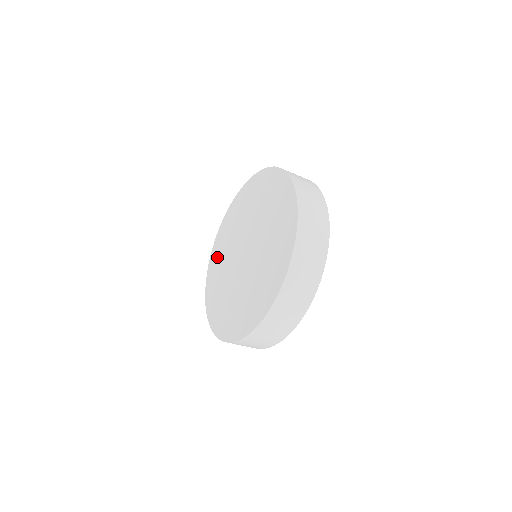
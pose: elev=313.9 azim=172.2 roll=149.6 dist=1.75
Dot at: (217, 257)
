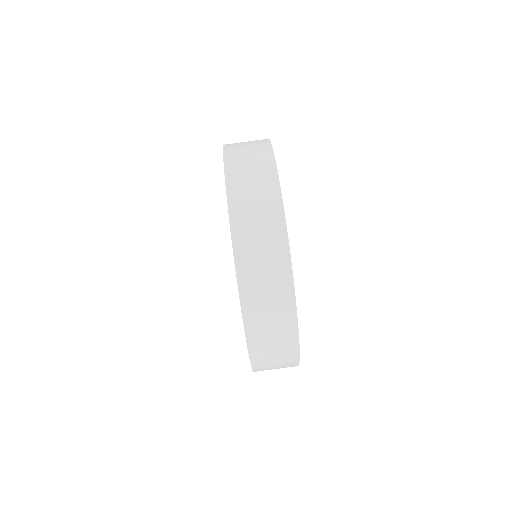
Dot at: occluded
